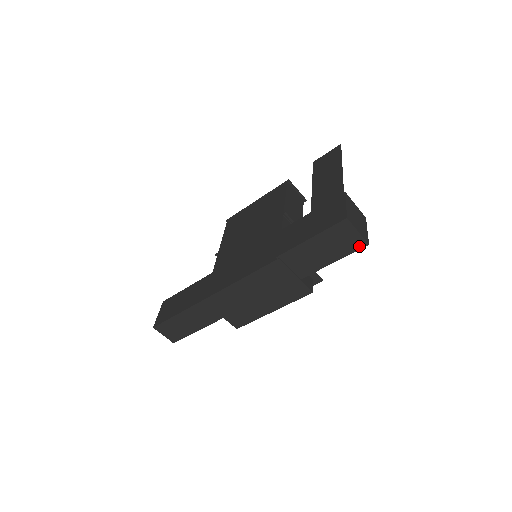
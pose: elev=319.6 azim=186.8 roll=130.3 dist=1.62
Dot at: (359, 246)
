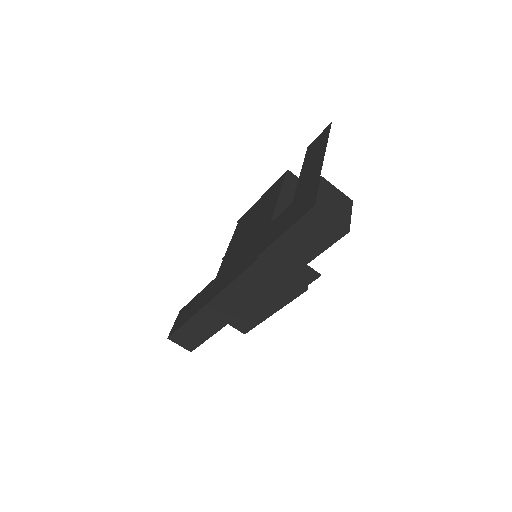
Dot at: (339, 235)
